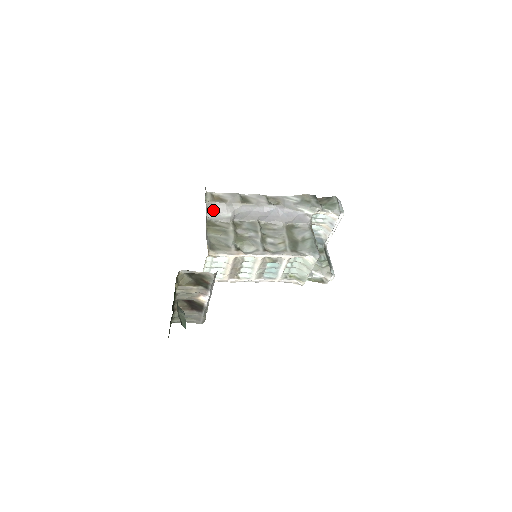
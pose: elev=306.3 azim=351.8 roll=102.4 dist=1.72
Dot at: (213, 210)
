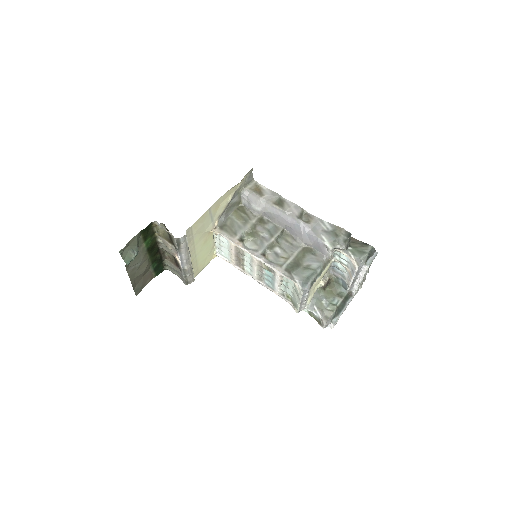
Dot at: (248, 198)
